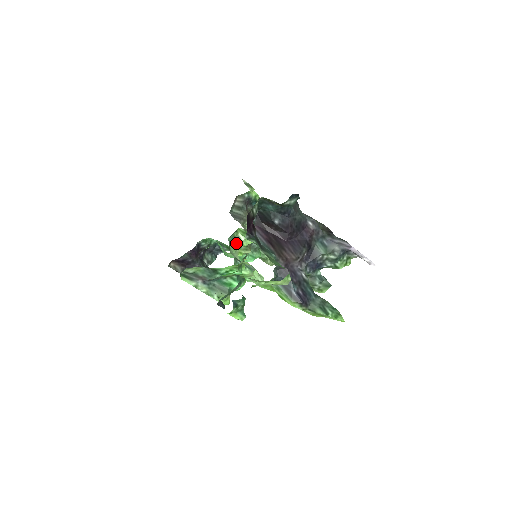
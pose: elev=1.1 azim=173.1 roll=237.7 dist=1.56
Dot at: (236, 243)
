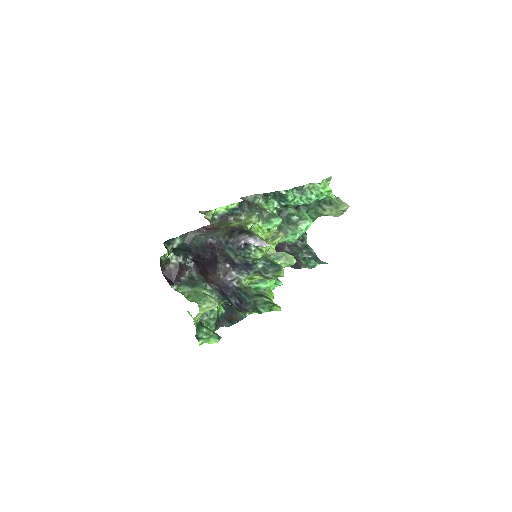
Dot at: occluded
